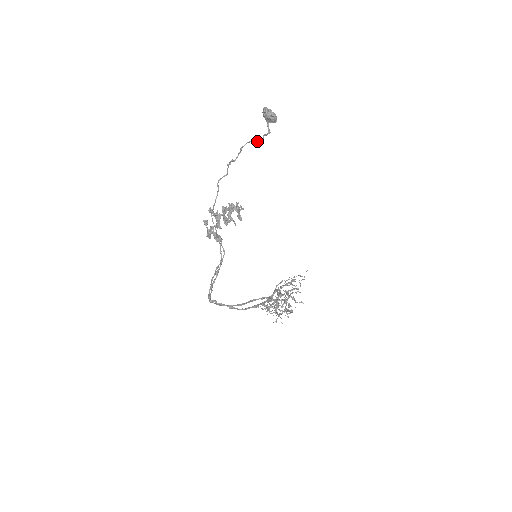
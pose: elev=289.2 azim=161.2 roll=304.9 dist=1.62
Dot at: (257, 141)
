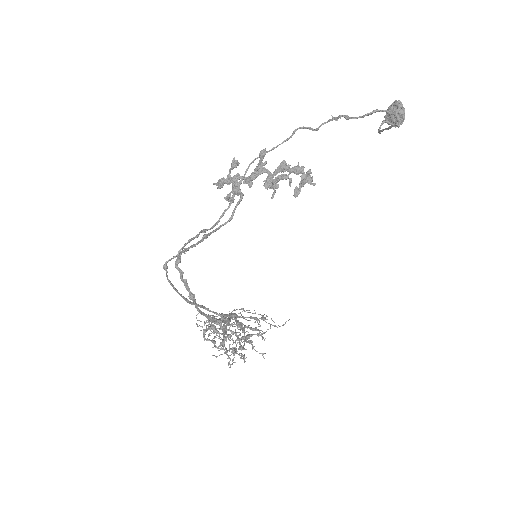
Dot at: (394, 121)
